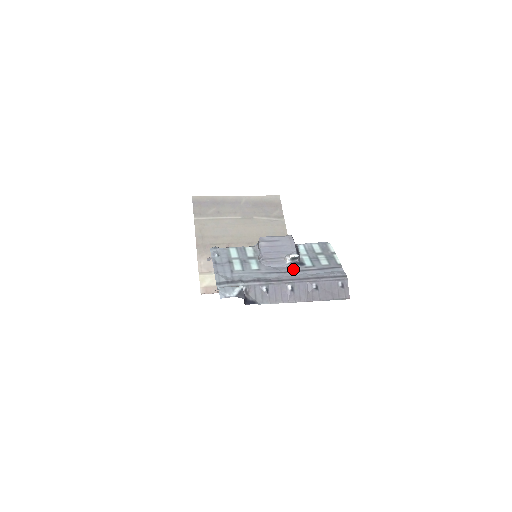
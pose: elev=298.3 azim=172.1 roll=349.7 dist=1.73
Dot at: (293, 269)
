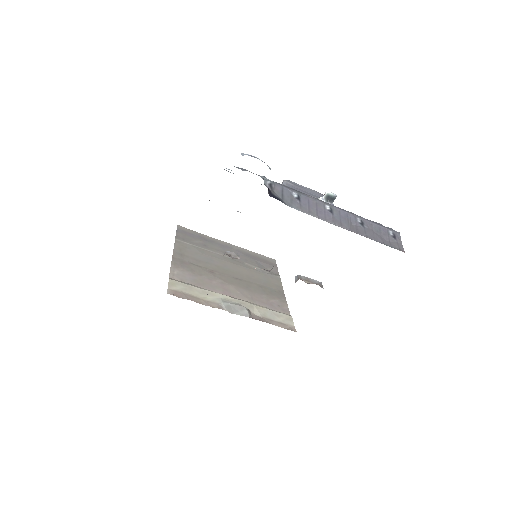
Dot at: occluded
